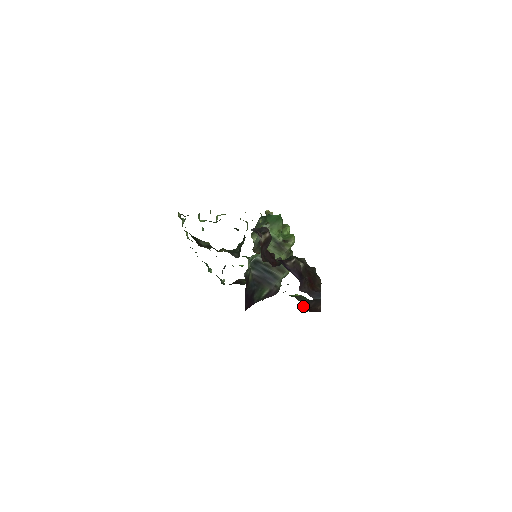
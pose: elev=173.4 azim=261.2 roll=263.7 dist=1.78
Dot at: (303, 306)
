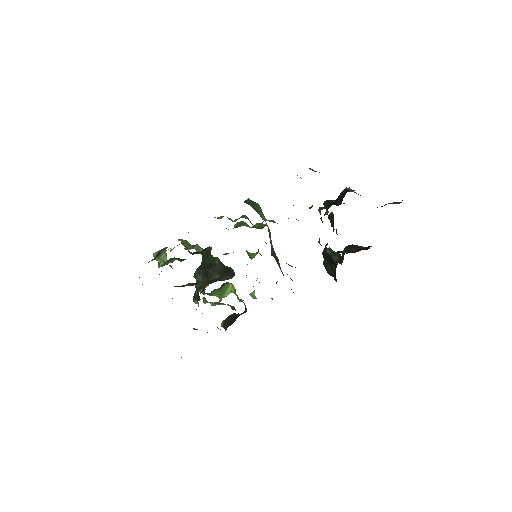
Dot at: occluded
